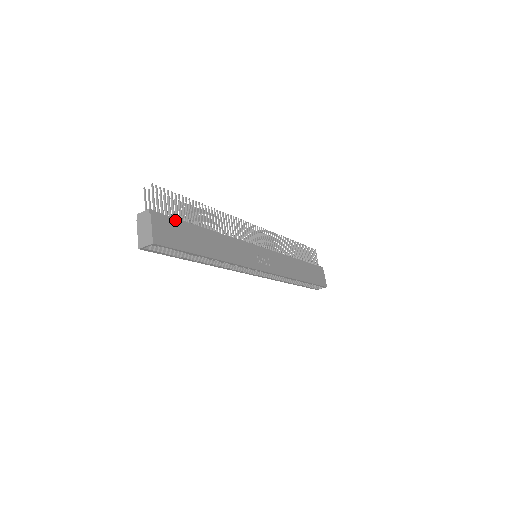
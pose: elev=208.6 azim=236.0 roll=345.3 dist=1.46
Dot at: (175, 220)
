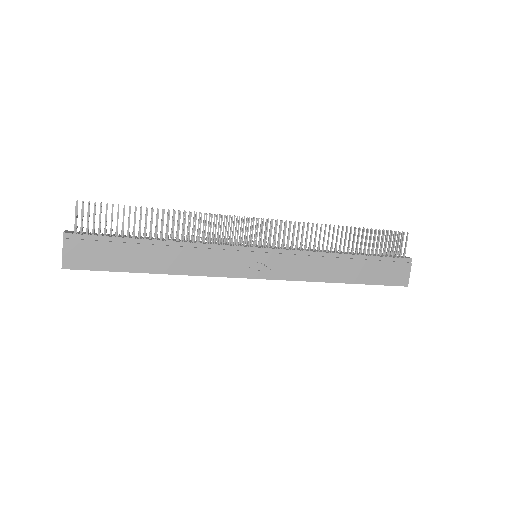
Dot at: (102, 238)
